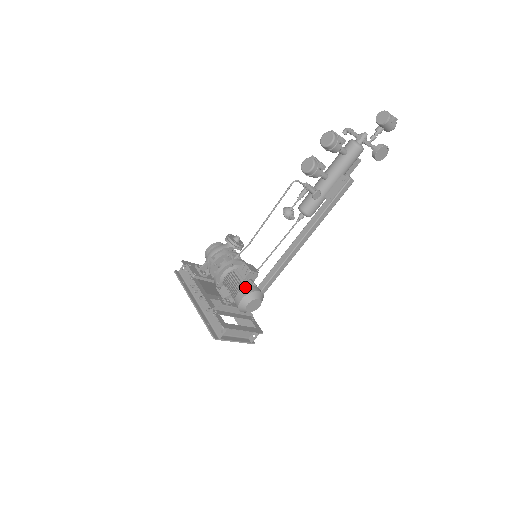
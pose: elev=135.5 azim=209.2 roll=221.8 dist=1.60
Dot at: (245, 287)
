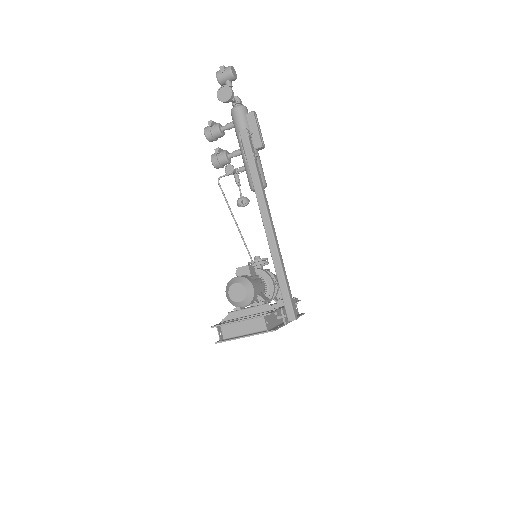
Dot at: occluded
